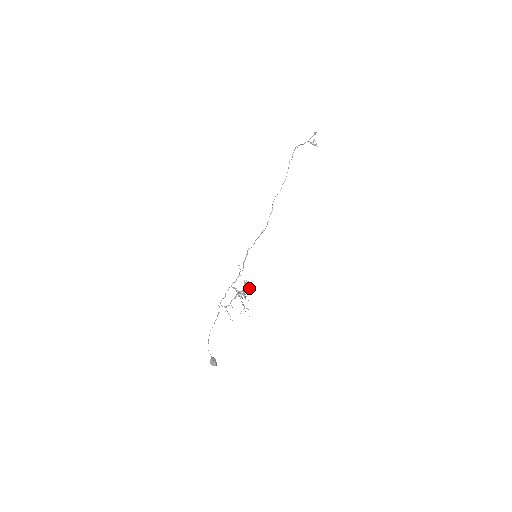
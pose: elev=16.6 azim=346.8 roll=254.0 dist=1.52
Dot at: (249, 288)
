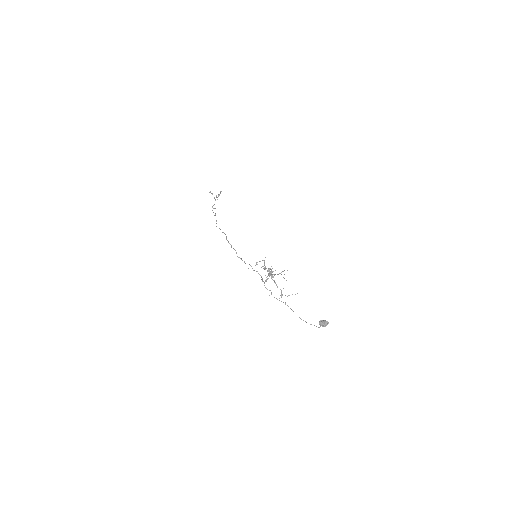
Dot at: (264, 263)
